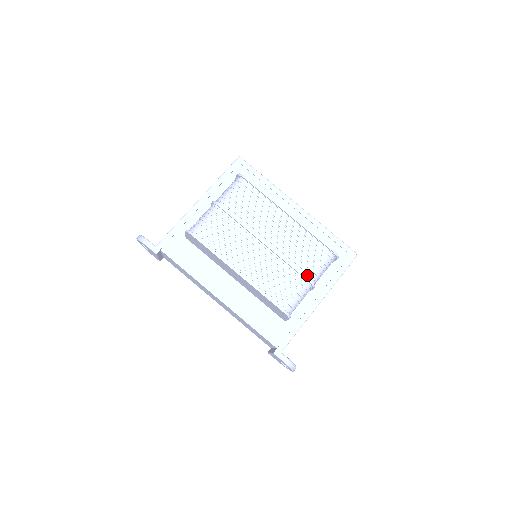
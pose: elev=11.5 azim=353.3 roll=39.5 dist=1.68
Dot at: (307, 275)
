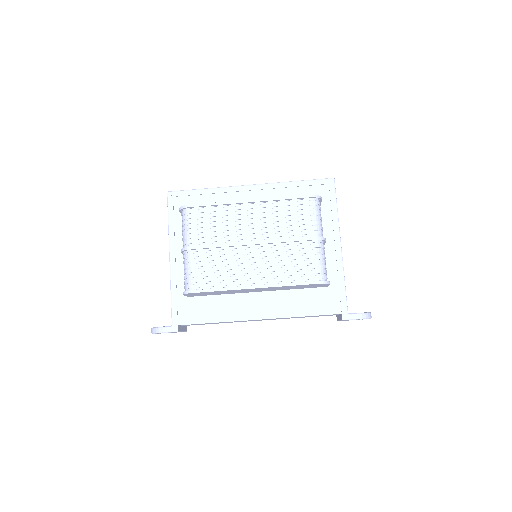
Dot at: (310, 236)
